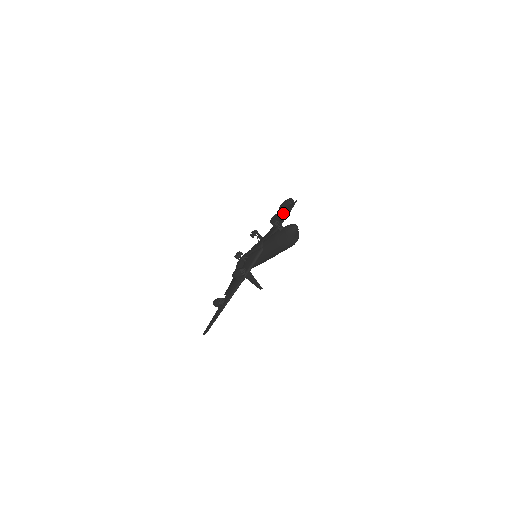
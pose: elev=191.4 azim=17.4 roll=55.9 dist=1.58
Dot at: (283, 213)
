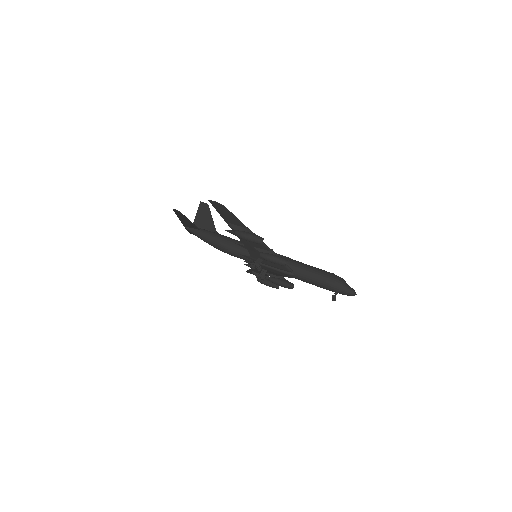
Dot at: (284, 261)
